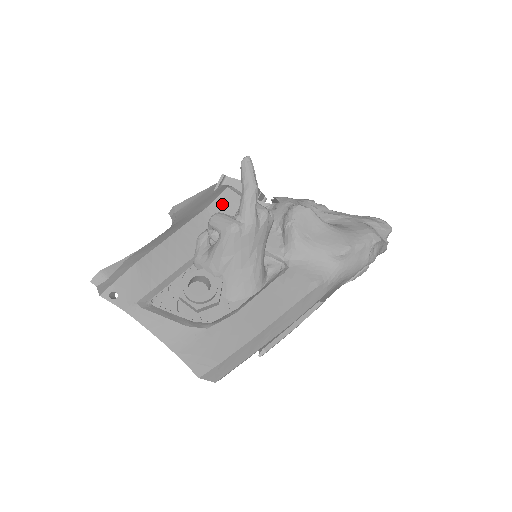
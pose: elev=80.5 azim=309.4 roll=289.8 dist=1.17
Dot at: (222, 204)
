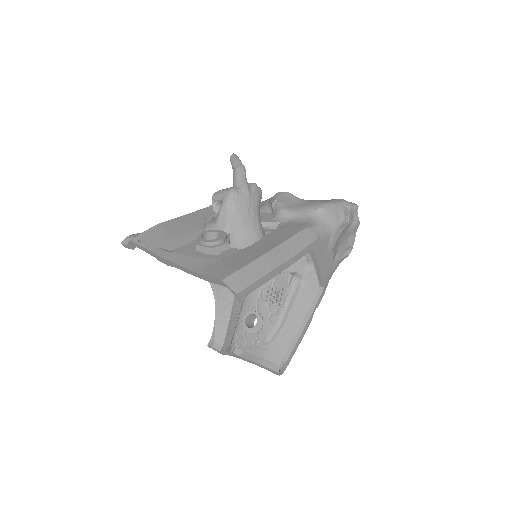
Dot at: occluded
